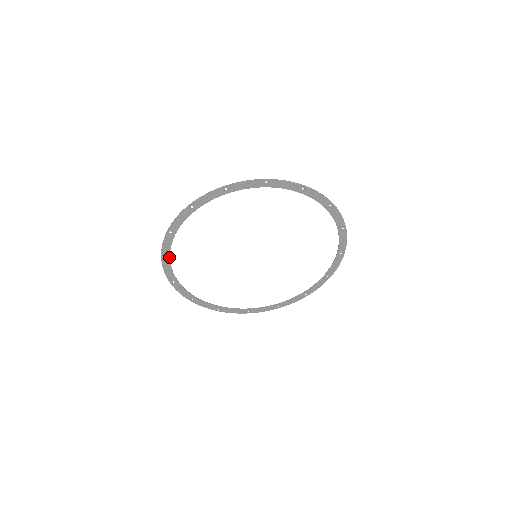
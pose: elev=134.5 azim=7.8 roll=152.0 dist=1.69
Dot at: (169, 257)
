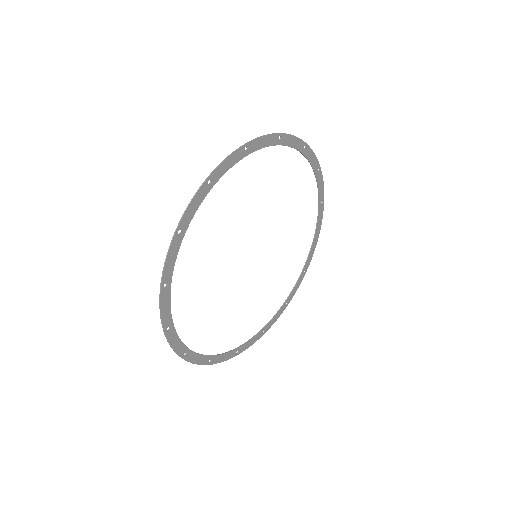
Dot at: (187, 349)
